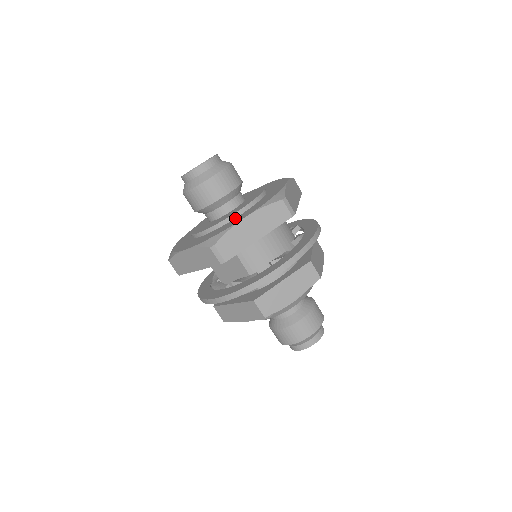
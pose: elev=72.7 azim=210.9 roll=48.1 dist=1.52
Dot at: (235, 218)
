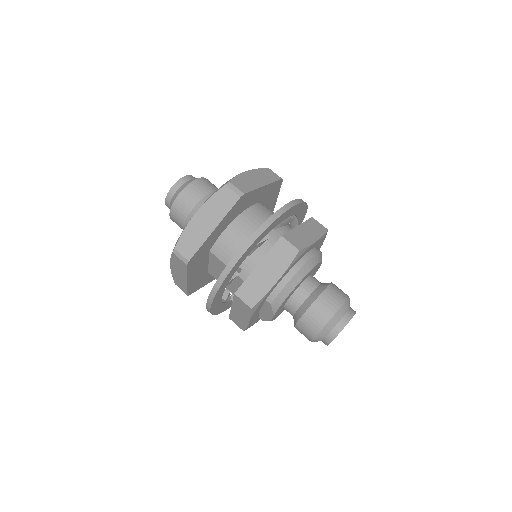
Dot at: occluded
